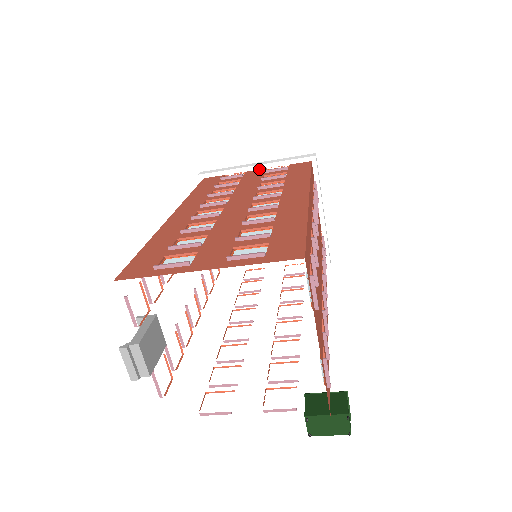
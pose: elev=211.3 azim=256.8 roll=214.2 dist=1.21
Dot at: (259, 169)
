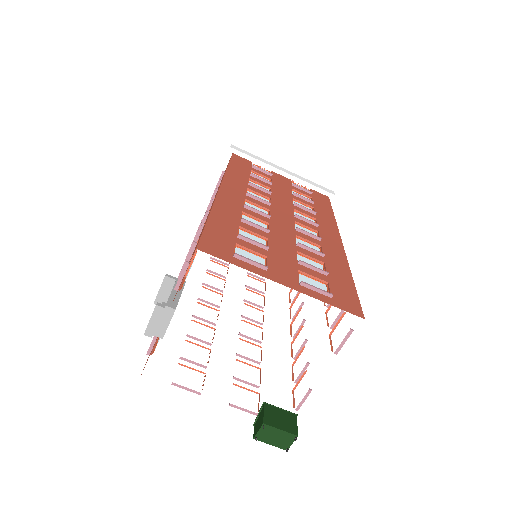
Dot at: (284, 176)
